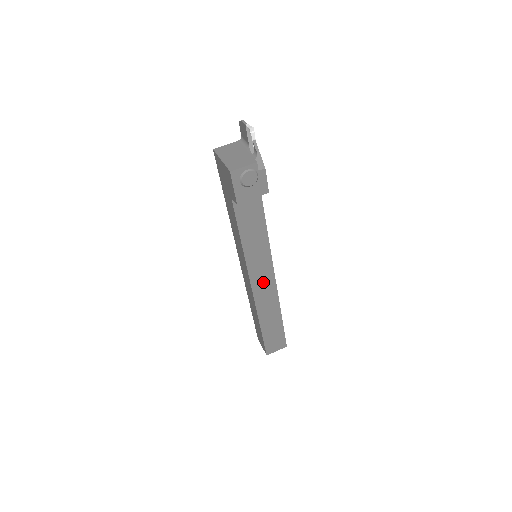
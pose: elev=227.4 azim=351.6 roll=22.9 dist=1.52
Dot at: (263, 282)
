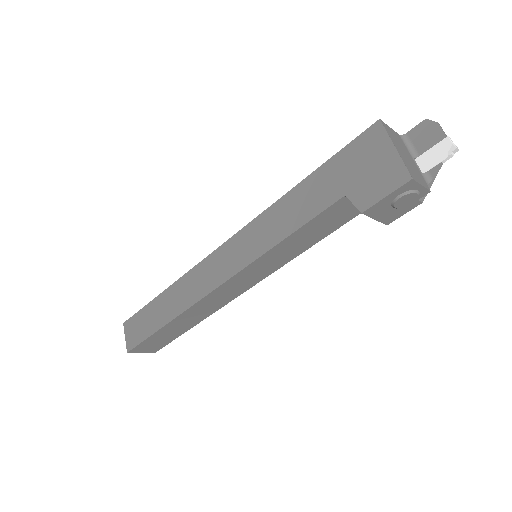
Dot at: (233, 288)
